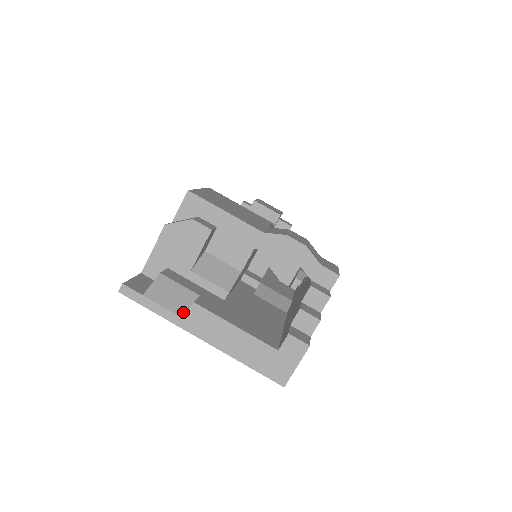
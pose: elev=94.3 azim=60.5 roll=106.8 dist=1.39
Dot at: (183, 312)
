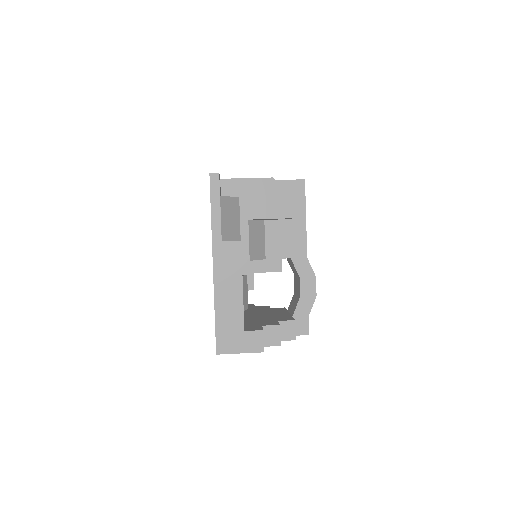
Dot at: (225, 237)
